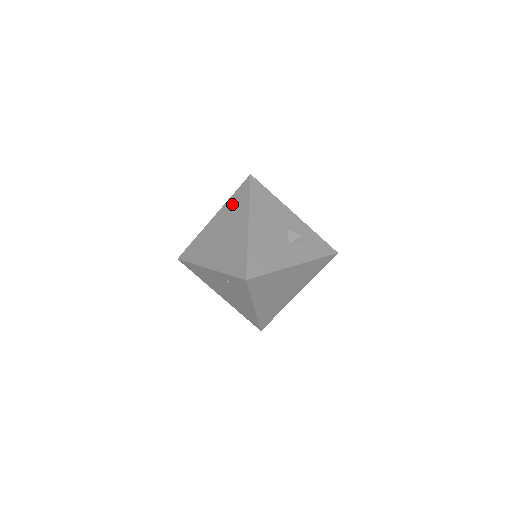
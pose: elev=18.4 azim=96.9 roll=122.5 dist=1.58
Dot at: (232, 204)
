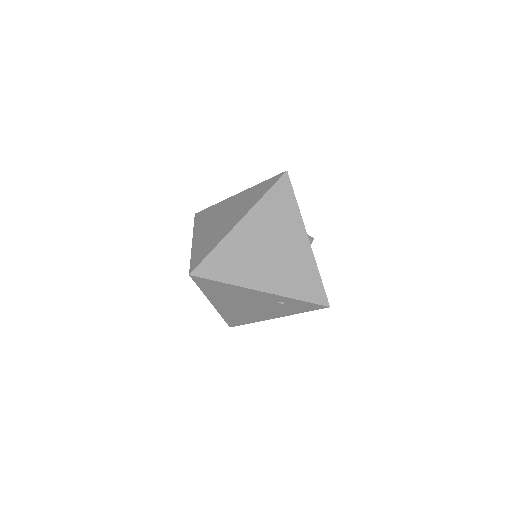
Dot at: (271, 207)
